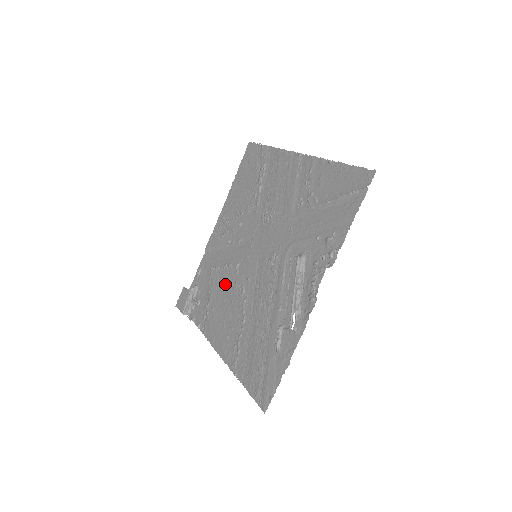
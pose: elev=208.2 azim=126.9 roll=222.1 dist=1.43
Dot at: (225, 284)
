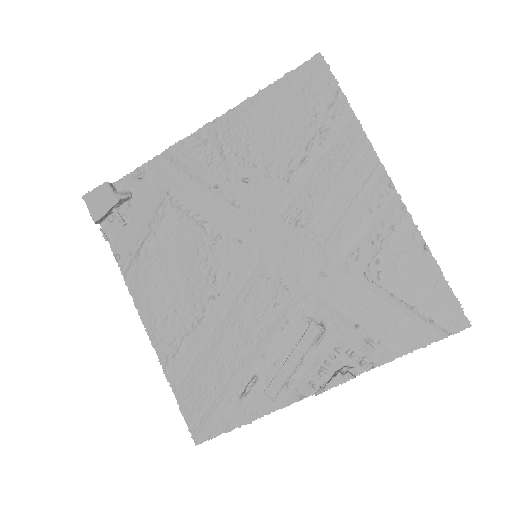
Dot at: (187, 243)
